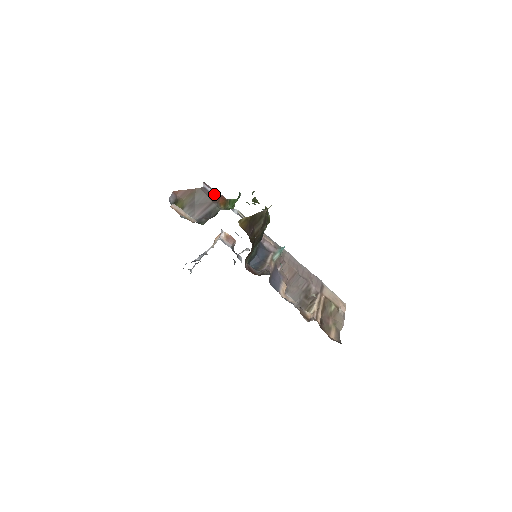
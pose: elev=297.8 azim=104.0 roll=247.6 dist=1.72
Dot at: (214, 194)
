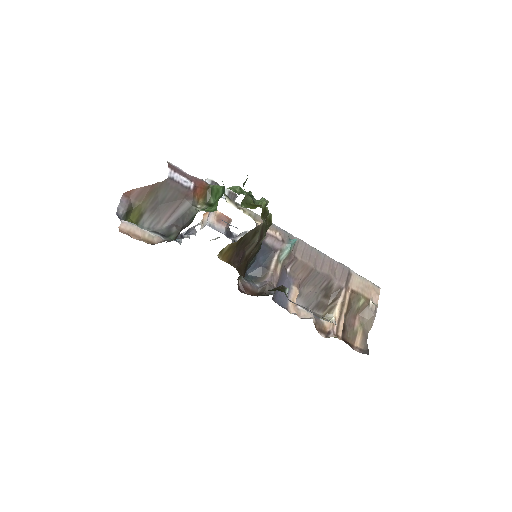
Dot at: (187, 184)
